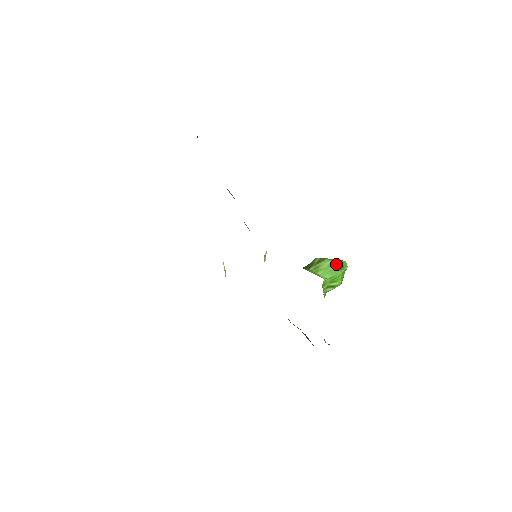
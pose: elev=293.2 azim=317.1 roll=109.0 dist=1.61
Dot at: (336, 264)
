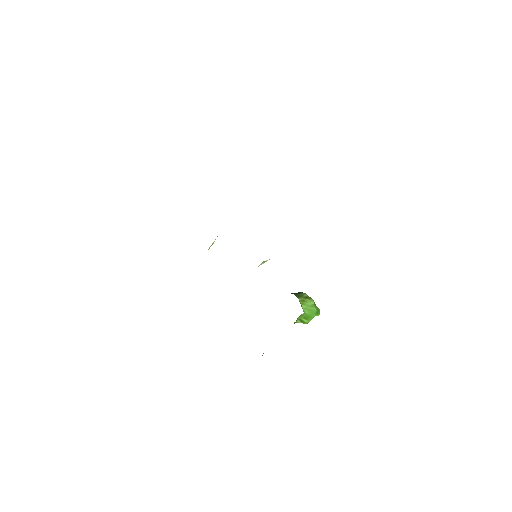
Dot at: (316, 308)
